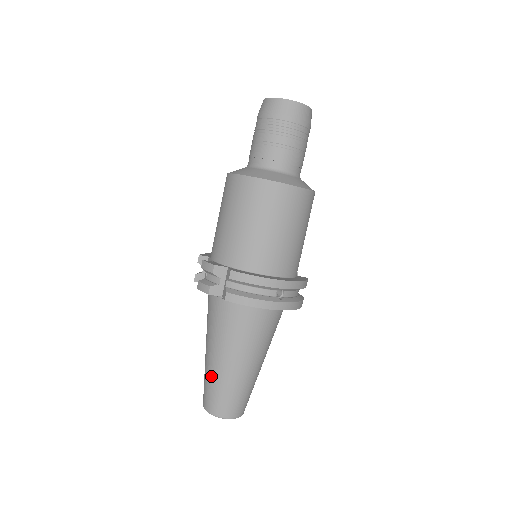
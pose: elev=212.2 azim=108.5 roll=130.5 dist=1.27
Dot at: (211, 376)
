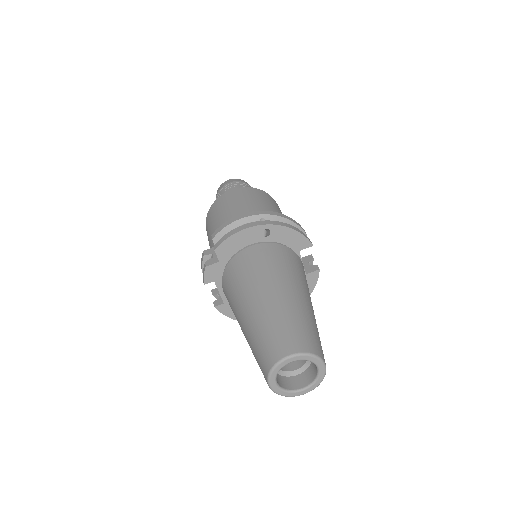
Dot at: (250, 335)
